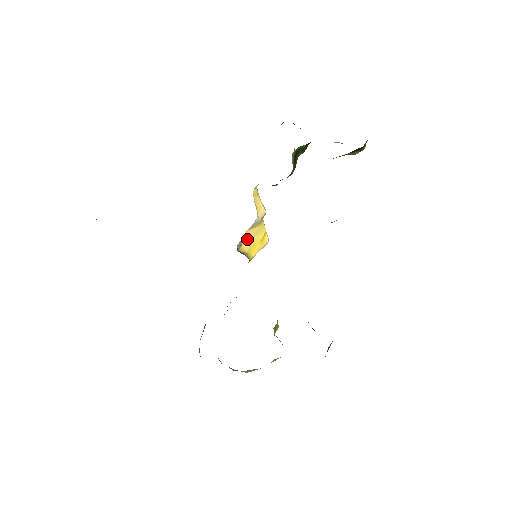
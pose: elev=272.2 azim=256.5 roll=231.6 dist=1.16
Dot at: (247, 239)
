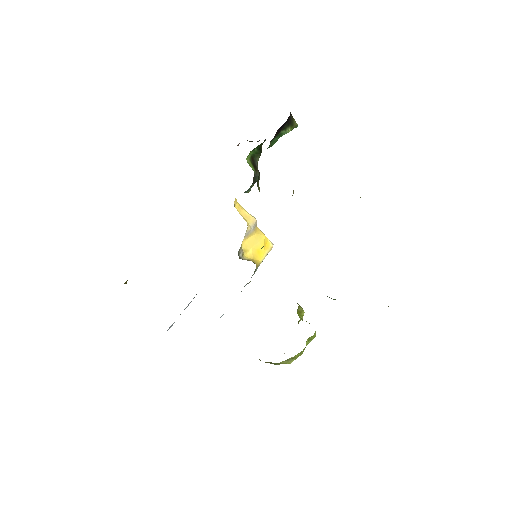
Dot at: (247, 248)
